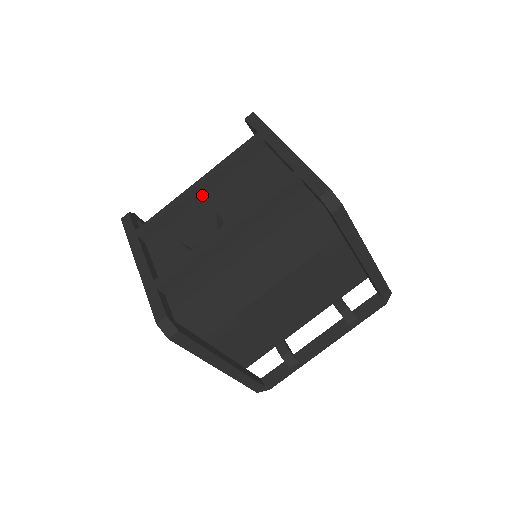
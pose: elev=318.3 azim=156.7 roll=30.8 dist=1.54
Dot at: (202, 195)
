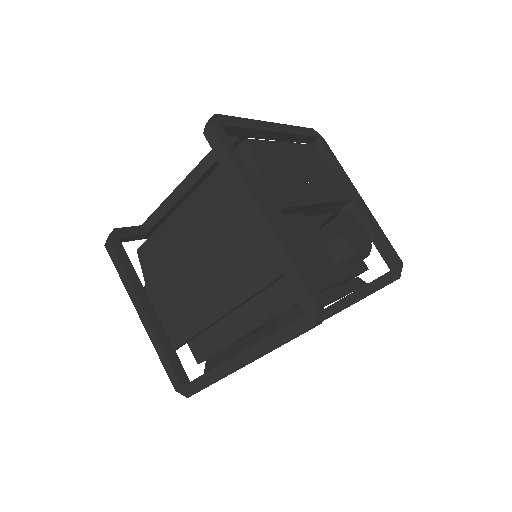
Dot at: occluded
